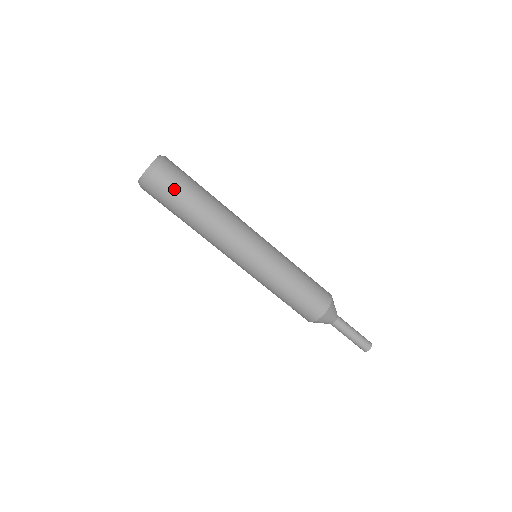
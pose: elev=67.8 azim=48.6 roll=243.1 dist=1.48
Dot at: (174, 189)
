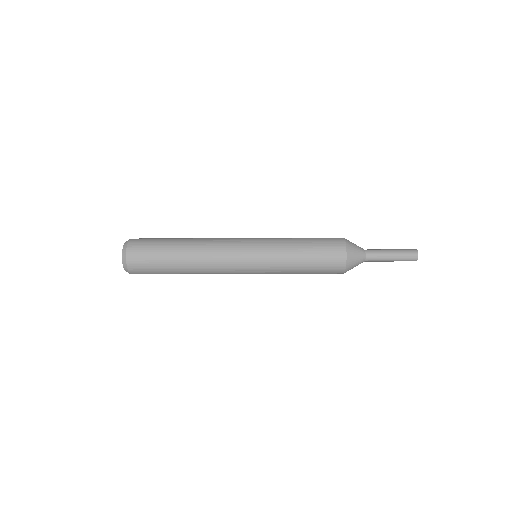
Dot at: occluded
